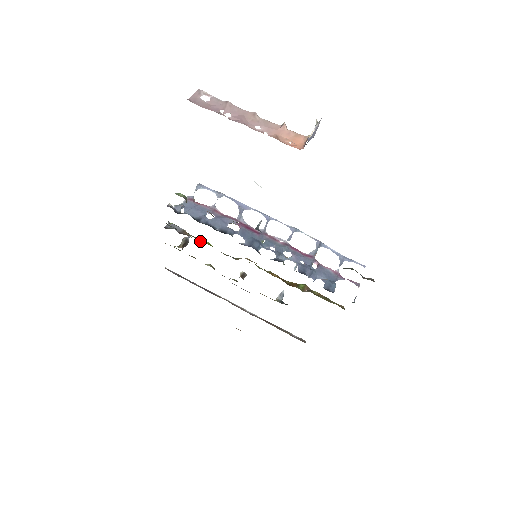
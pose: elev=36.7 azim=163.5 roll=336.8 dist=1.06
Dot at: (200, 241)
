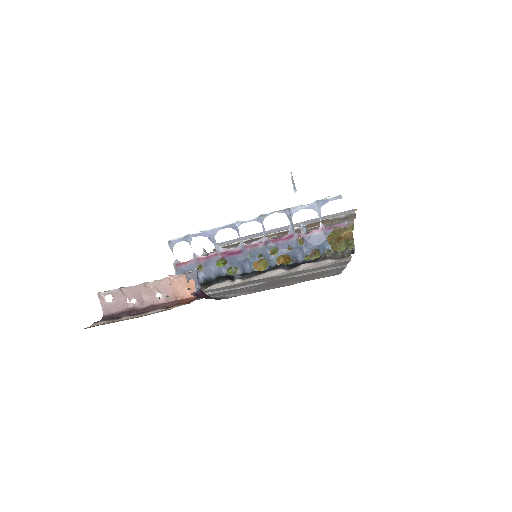
Dot at: occluded
